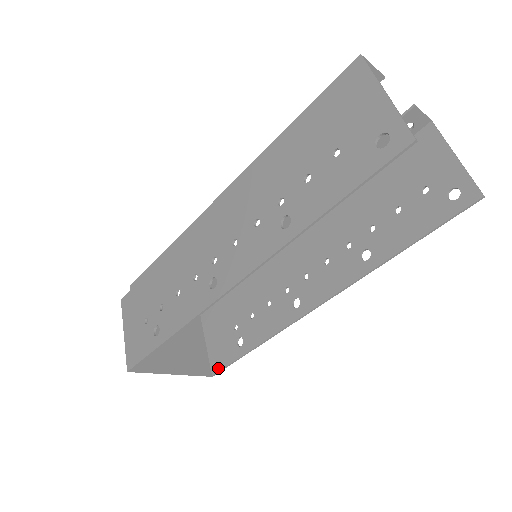
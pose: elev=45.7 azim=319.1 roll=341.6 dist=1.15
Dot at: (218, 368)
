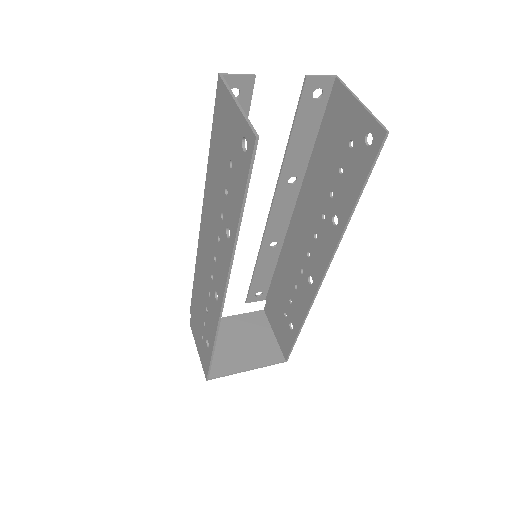
Dot at: (287, 353)
